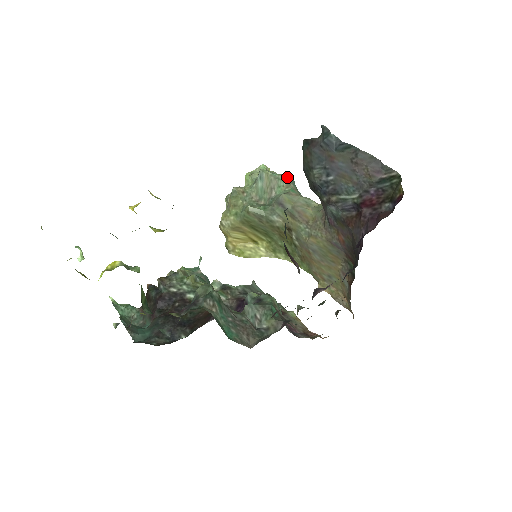
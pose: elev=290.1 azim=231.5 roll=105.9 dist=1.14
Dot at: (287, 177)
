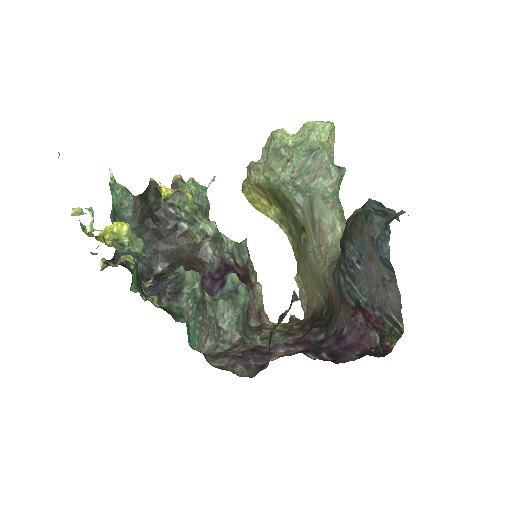
Dot at: (338, 174)
